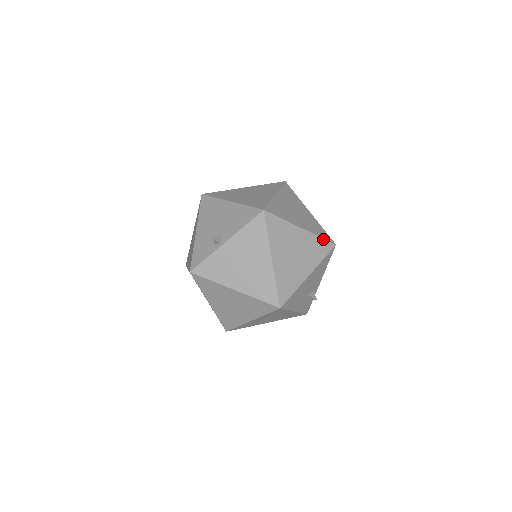
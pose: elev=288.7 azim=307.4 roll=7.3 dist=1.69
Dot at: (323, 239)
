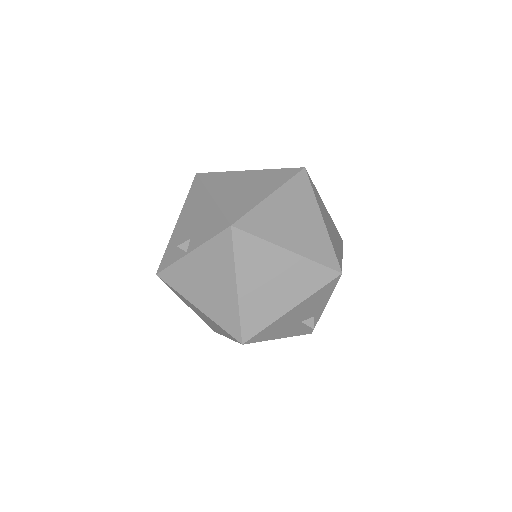
Dot at: (322, 265)
